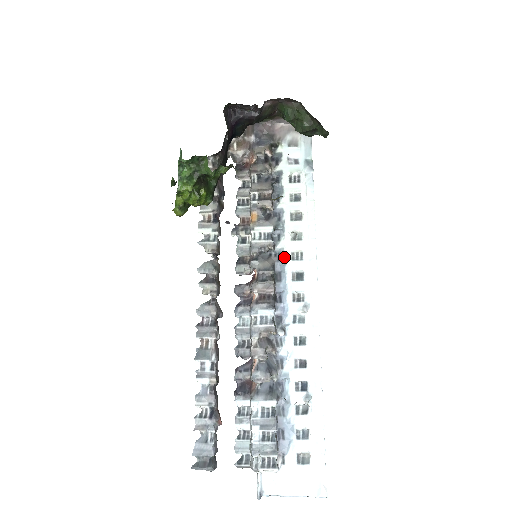
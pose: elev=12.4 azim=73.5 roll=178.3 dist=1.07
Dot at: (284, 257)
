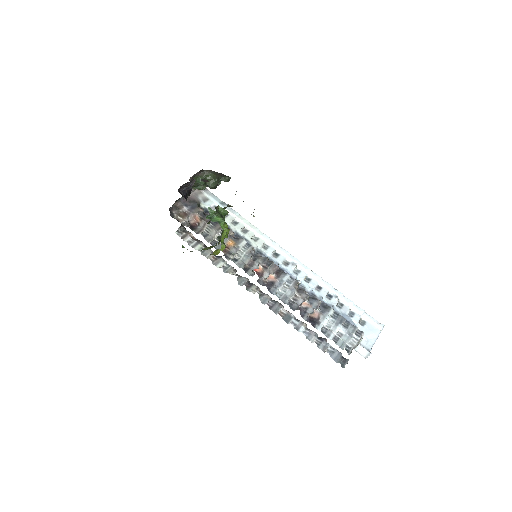
Dot at: (261, 251)
